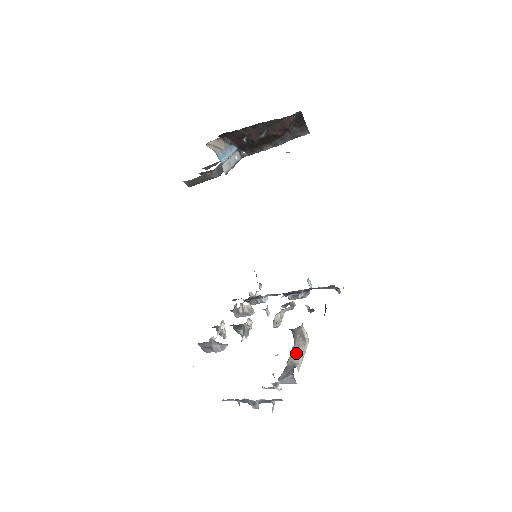
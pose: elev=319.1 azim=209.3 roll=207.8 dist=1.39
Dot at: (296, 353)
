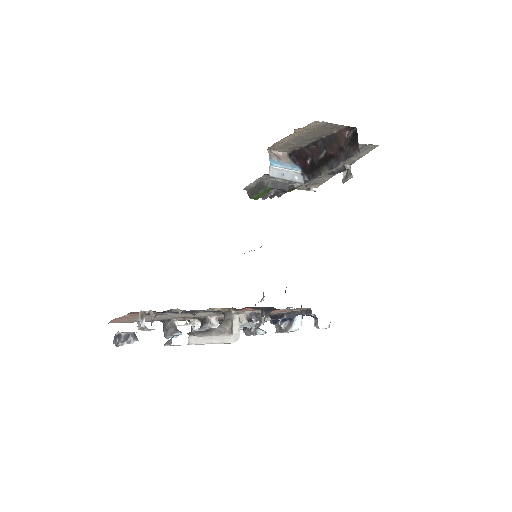
Dot at: (207, 332)
